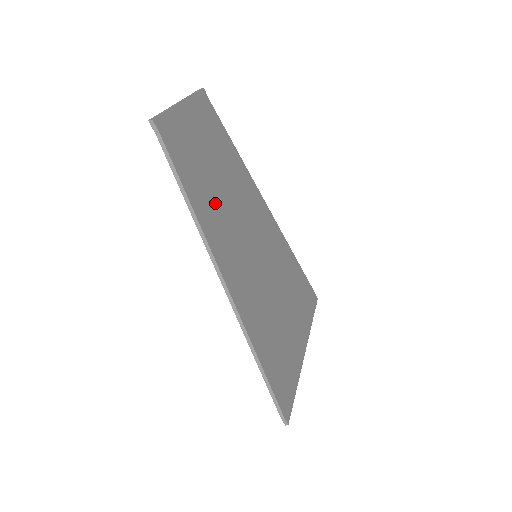
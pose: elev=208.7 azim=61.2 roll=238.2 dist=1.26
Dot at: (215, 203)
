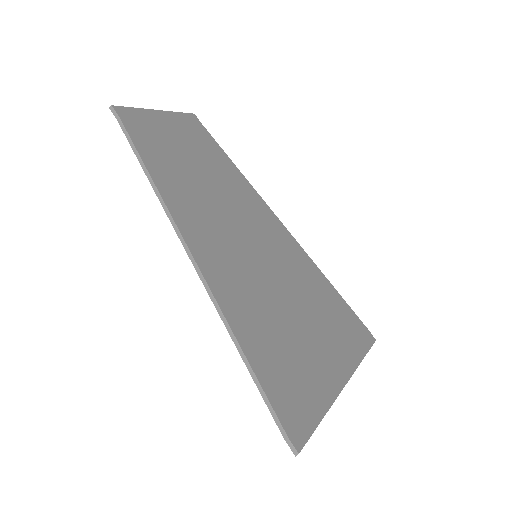
Dot at: (191, 189)
